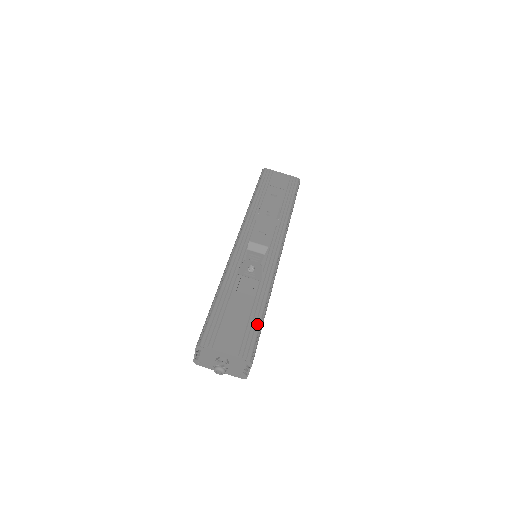
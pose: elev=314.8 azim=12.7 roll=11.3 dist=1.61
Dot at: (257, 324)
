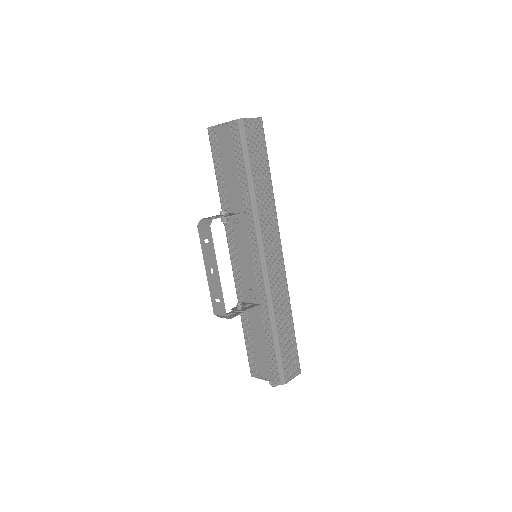
Dot at: (274, 351)
